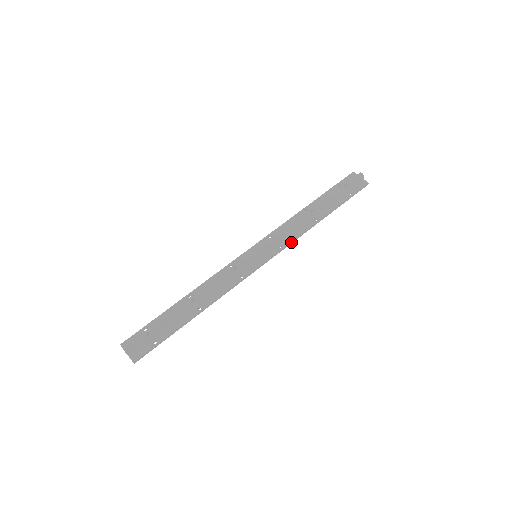
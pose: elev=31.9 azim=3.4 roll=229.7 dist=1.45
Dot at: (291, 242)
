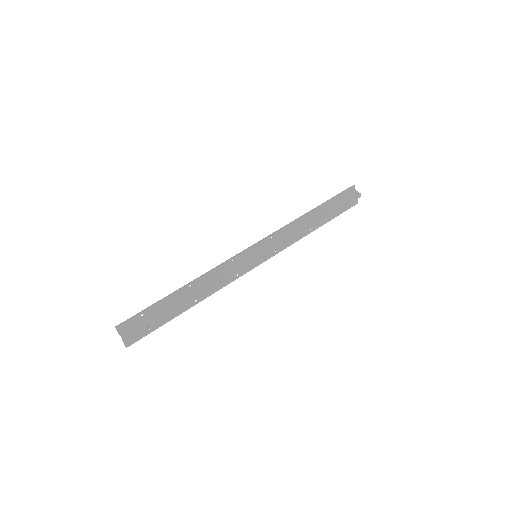
Dot at: (285, 248)
